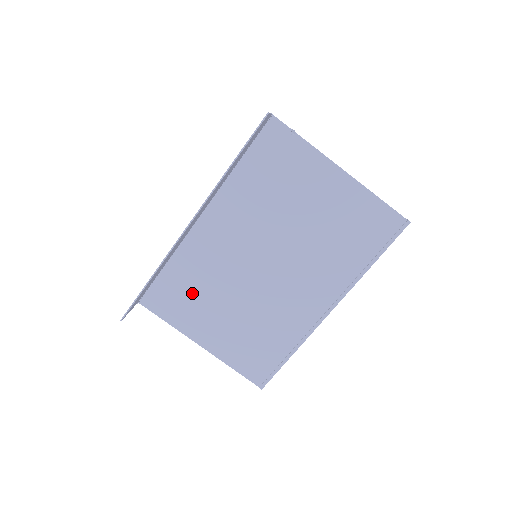
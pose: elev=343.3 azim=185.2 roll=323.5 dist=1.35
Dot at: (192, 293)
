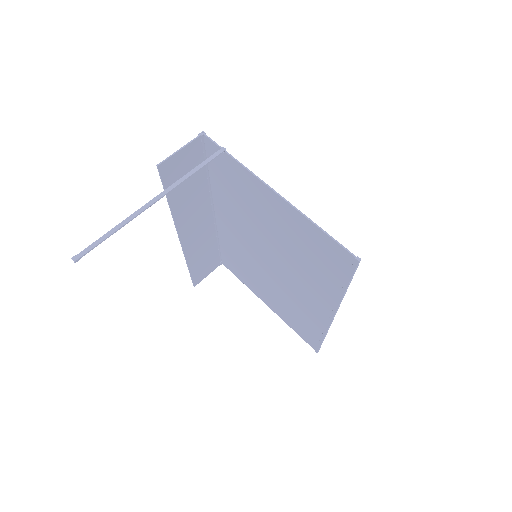
Dot at: (243, 268)
